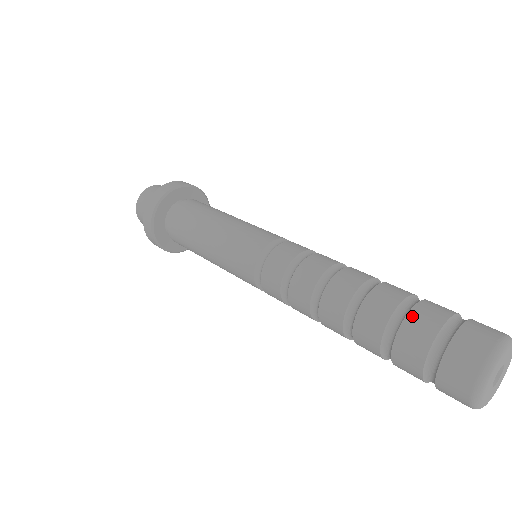
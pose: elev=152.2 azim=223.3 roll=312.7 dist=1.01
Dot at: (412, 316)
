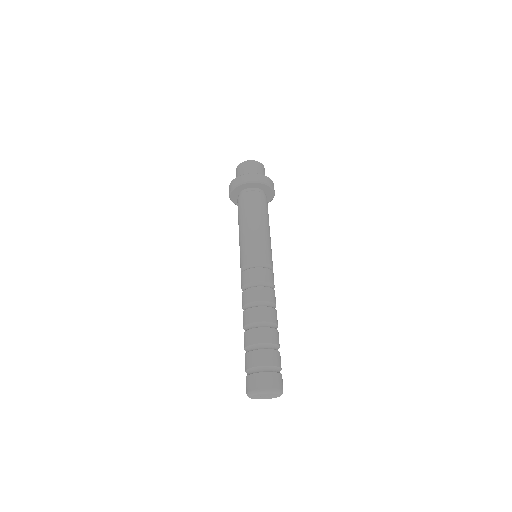
Dot at: (247, 355)
